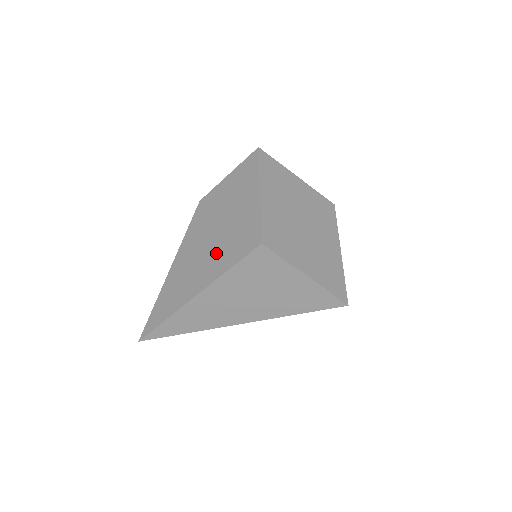
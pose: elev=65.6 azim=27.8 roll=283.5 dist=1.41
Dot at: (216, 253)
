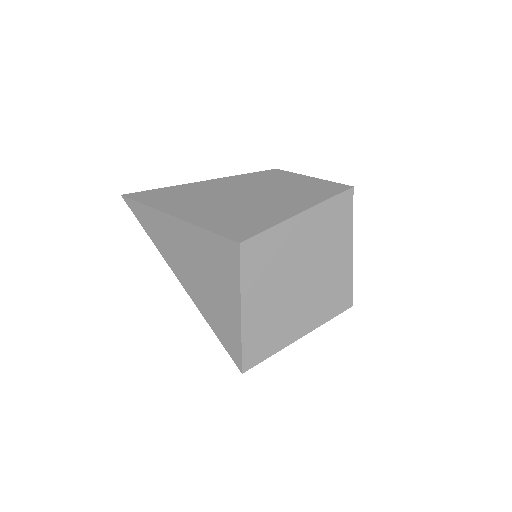
Dot at: (221, 210)
